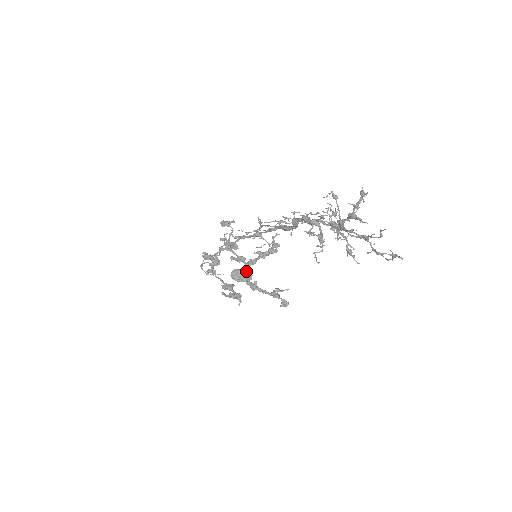
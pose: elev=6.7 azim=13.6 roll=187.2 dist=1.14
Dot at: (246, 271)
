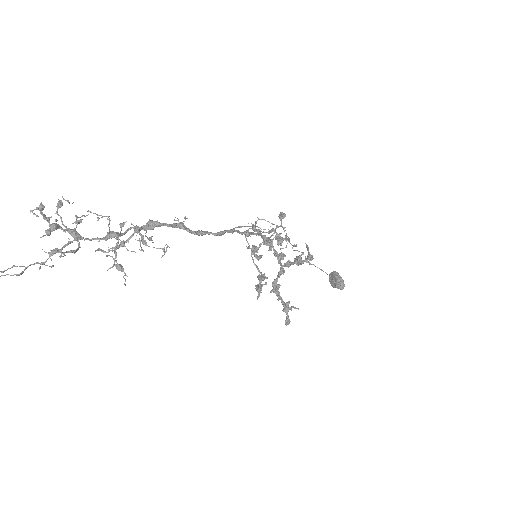
Dot at: (280, 271)
